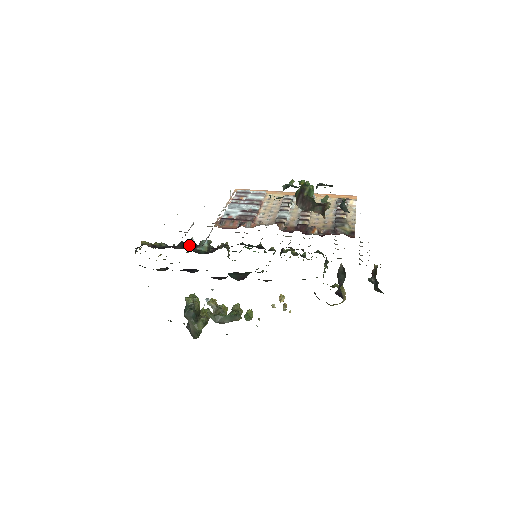
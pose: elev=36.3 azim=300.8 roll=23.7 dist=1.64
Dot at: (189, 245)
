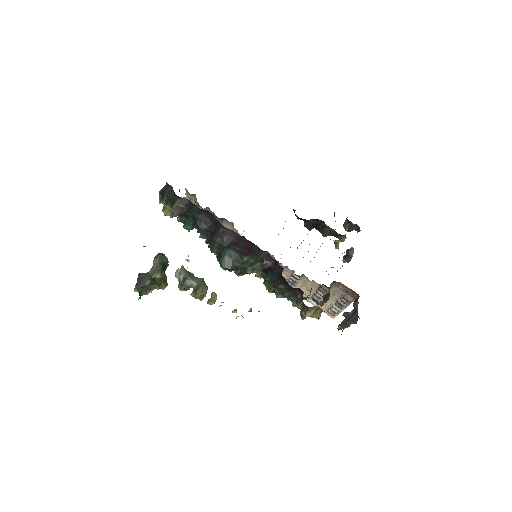
Dot at: occluded
